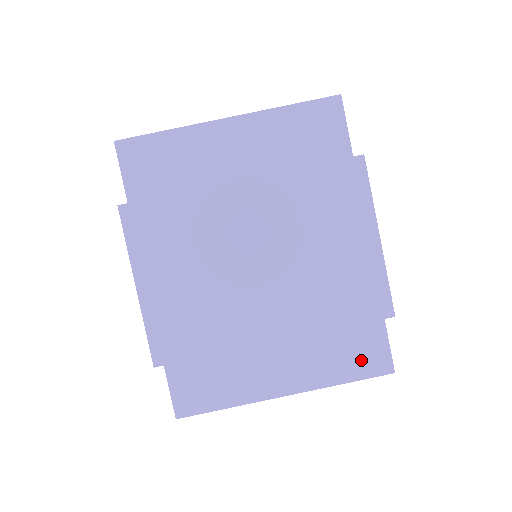
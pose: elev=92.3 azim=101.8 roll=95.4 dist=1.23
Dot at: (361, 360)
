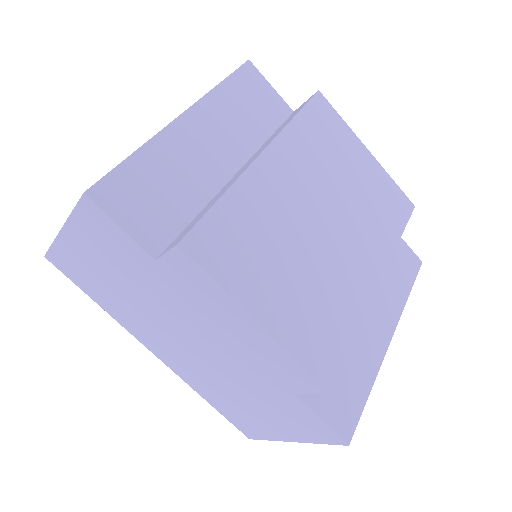
Dot at: (403, 268)
